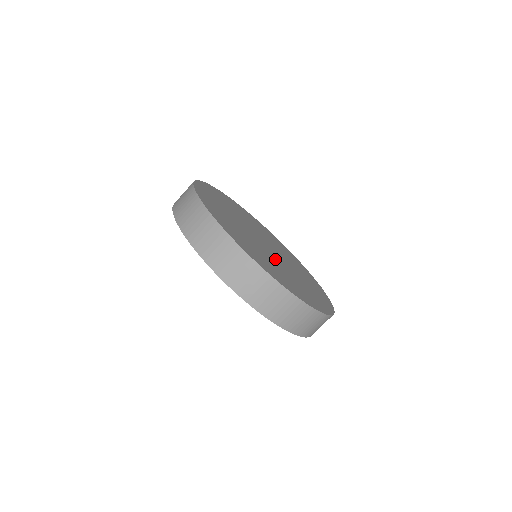
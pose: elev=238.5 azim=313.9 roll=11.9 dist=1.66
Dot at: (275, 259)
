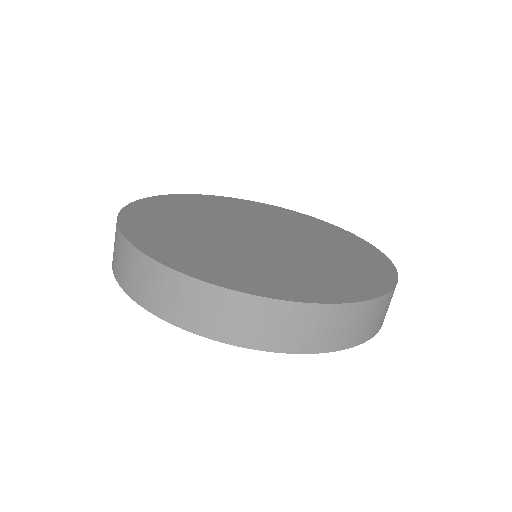
Dot at: (265, 250)
